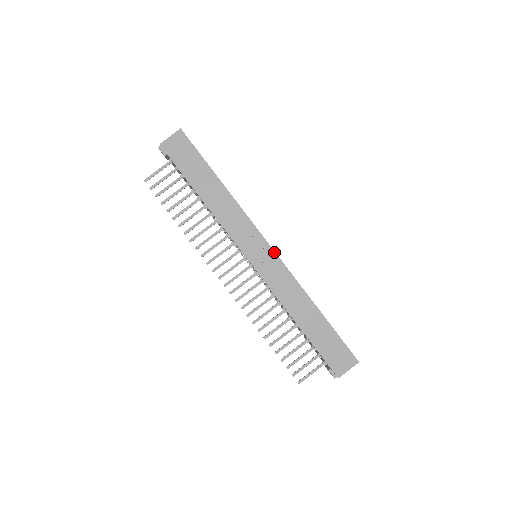
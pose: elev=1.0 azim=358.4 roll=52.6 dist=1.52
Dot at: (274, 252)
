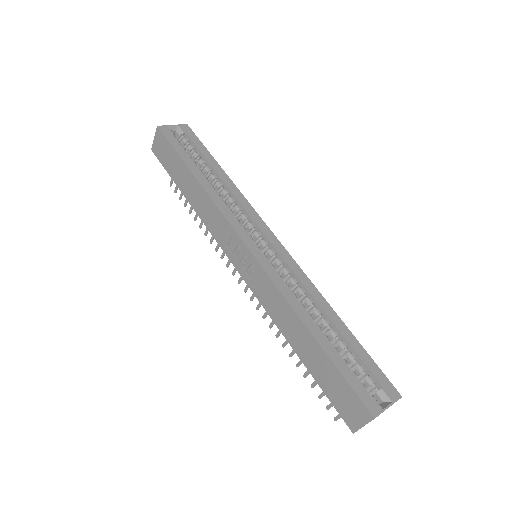
Dot at: (252, 255)
